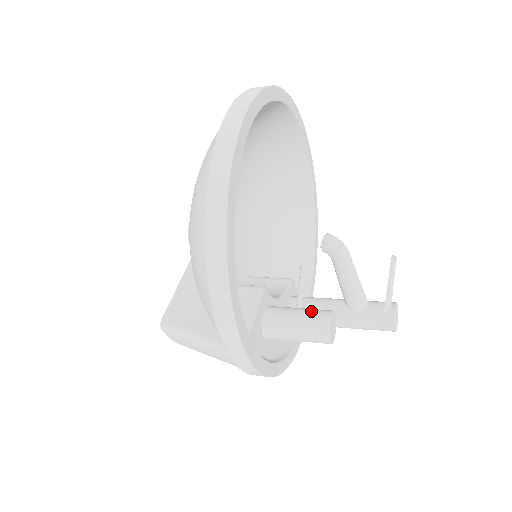
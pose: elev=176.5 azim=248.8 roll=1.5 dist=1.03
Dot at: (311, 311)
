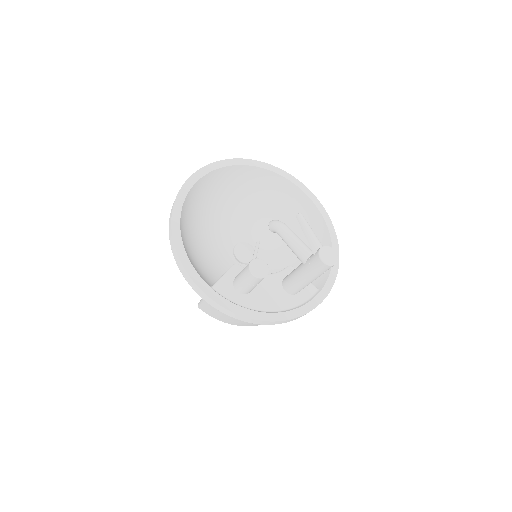
Dot at: occluded
